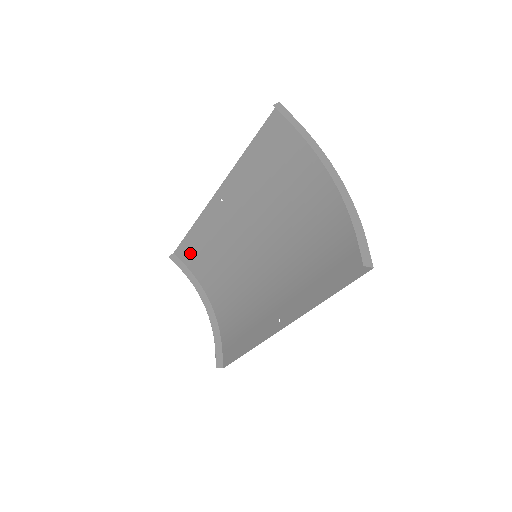
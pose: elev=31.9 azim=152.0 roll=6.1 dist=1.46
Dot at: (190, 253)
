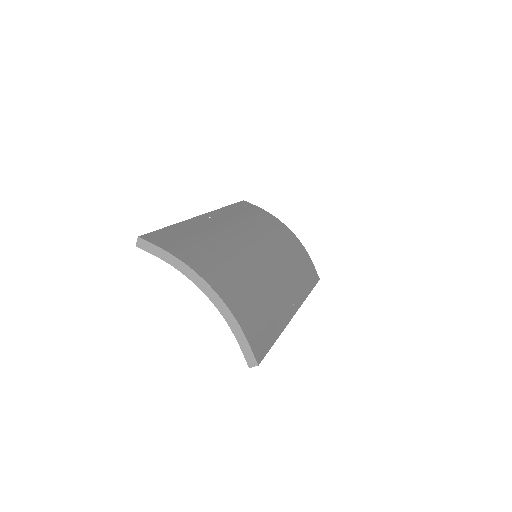
Dot at: (248, 208)
